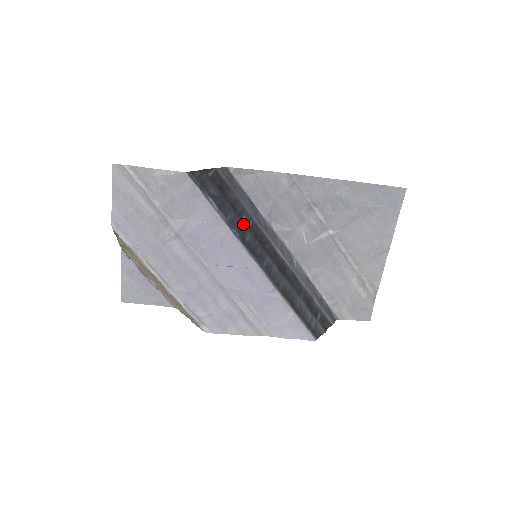
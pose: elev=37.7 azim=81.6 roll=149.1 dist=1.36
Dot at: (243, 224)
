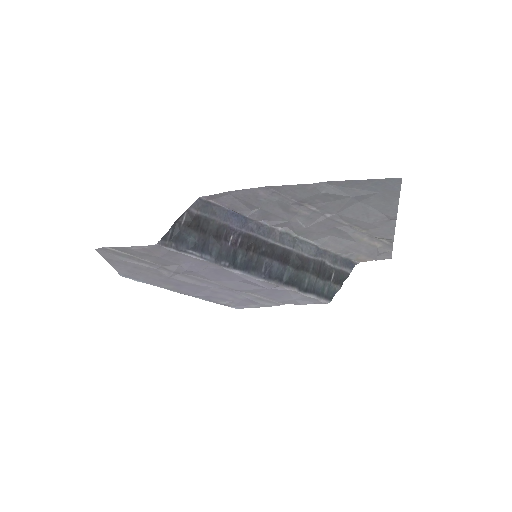
Dot at: (231, 247)
